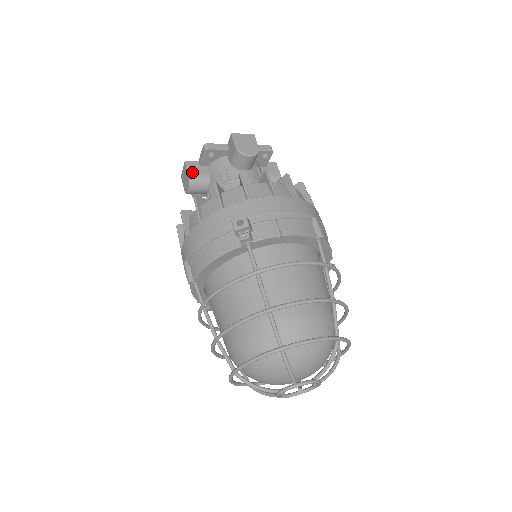
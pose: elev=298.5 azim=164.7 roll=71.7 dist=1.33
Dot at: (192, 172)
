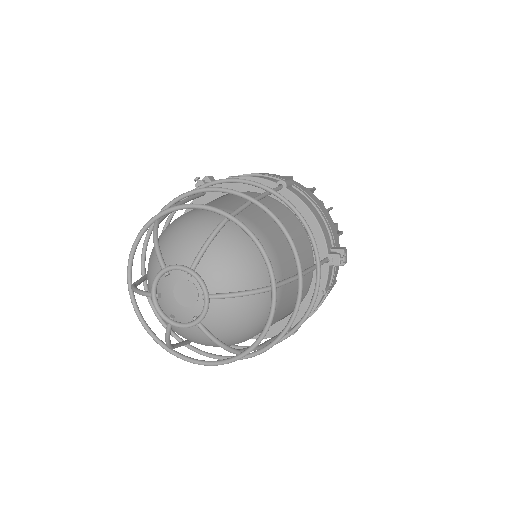
Dot at: occluded
